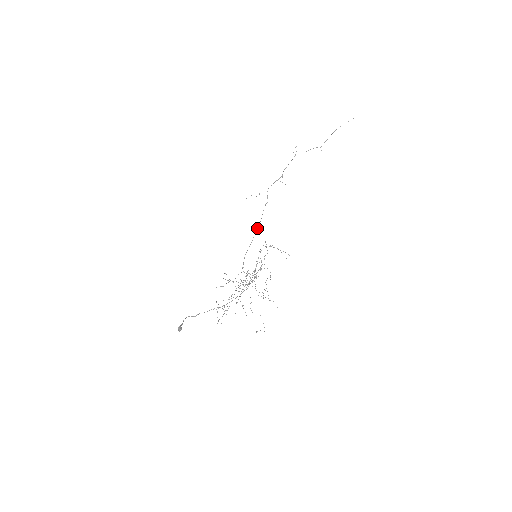
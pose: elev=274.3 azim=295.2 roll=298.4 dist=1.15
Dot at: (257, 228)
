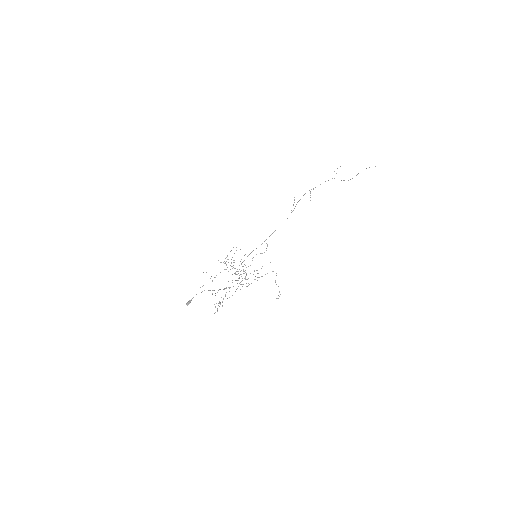
Dot at: occluded
